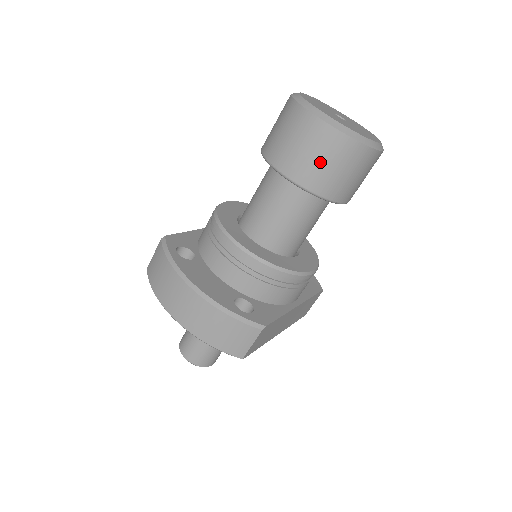
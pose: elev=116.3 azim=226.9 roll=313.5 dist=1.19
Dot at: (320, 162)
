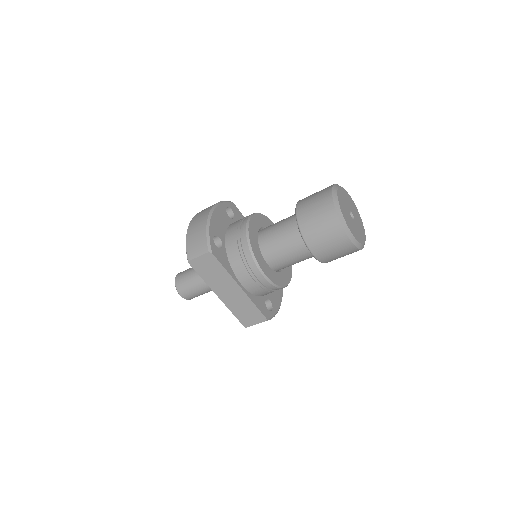
Dot at: (313, 209)
